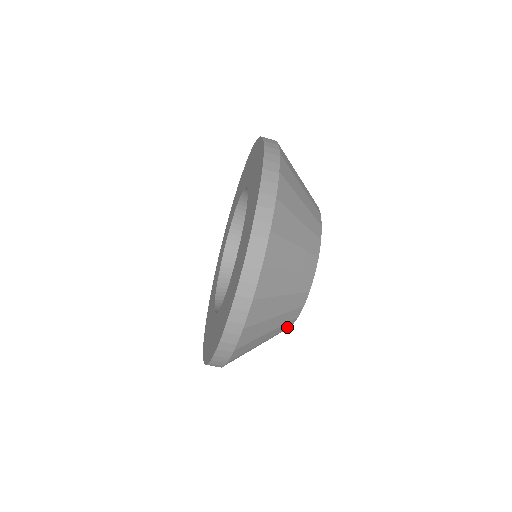
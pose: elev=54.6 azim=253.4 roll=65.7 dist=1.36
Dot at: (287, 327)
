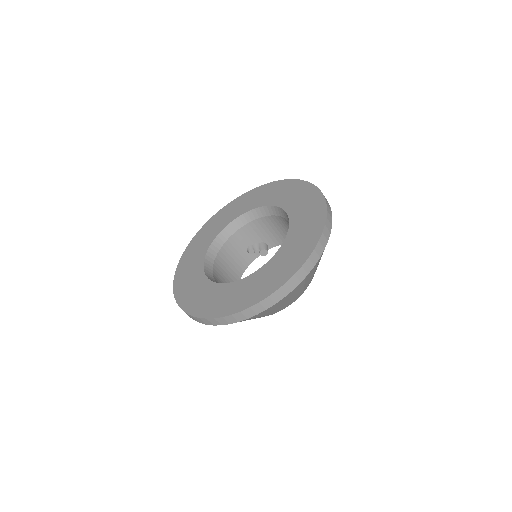
Dot at: (283, 308)
